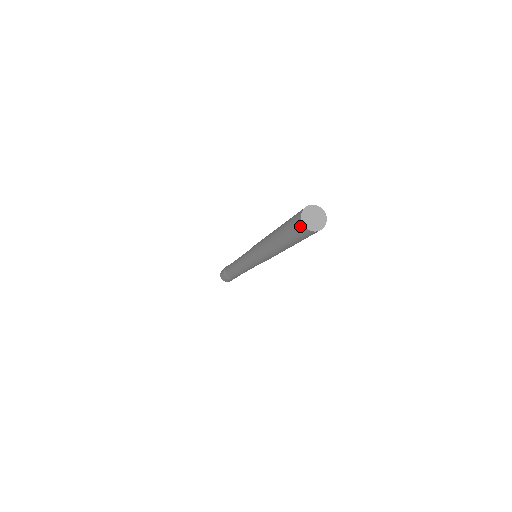
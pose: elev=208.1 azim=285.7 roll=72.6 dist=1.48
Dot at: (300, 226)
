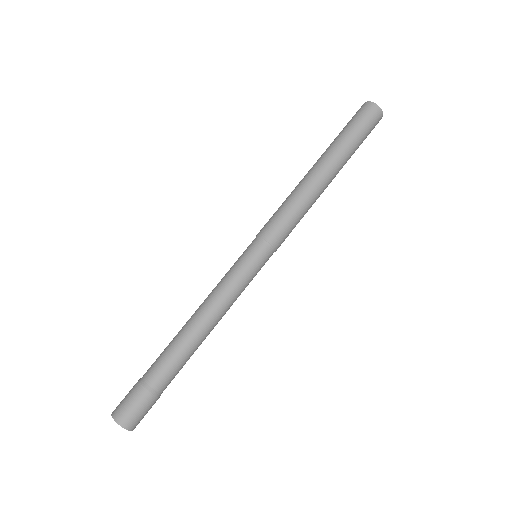
Dot at: (369, 107)
